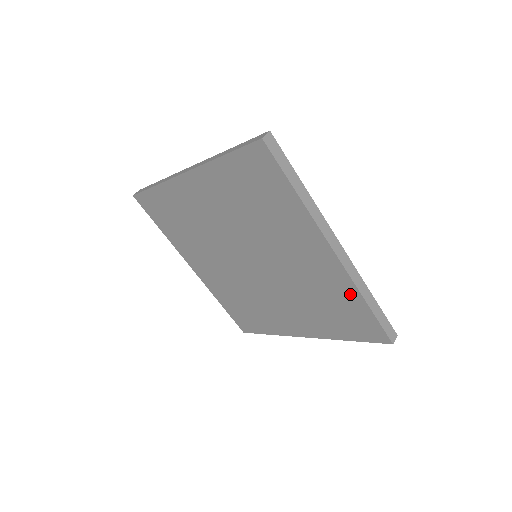
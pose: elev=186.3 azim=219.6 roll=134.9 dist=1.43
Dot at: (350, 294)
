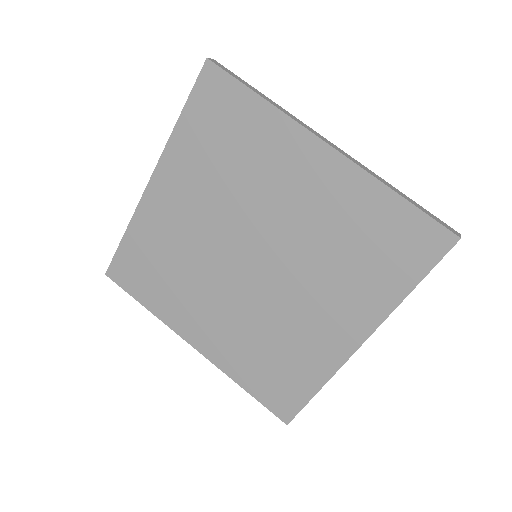
Dot at: (372, 196)
